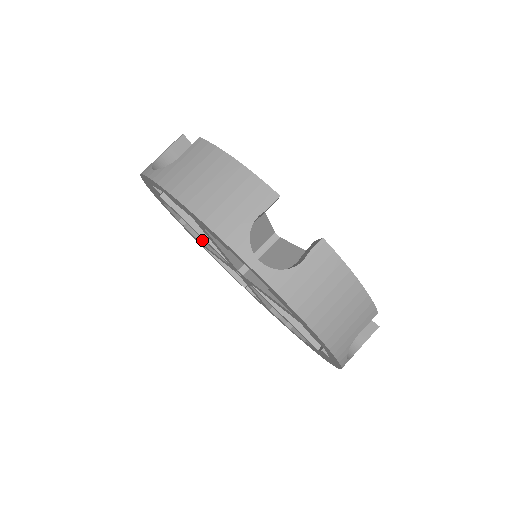
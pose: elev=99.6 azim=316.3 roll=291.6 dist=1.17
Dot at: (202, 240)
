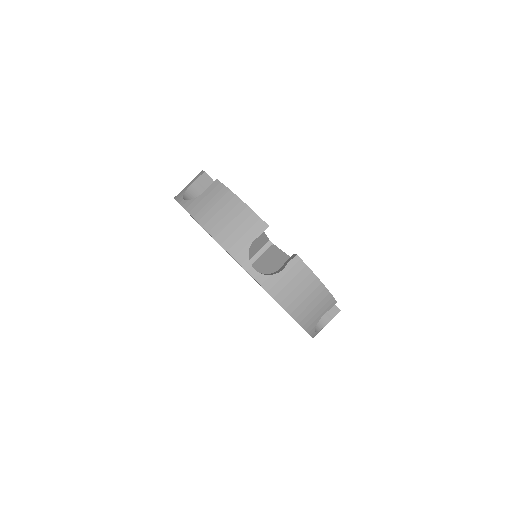
Dot at: occluded
